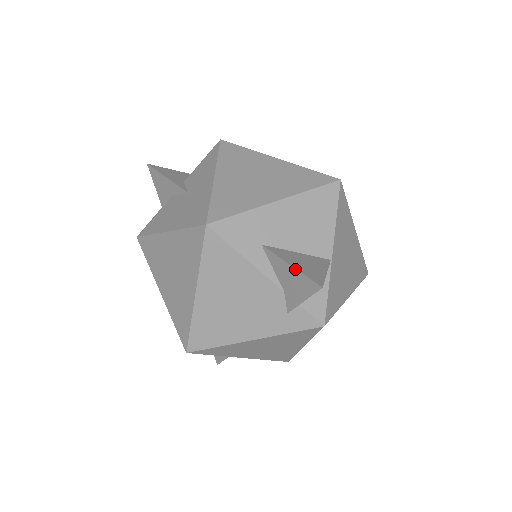
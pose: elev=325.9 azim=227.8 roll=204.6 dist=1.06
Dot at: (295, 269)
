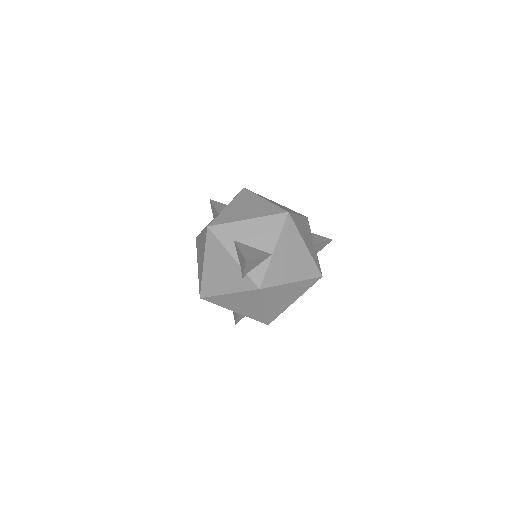
Dot at: (240, 252)
